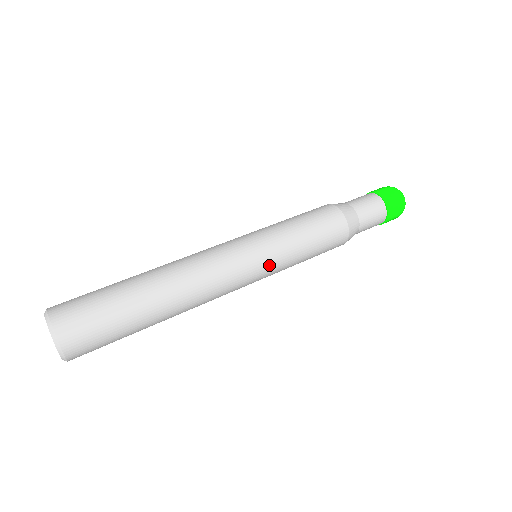
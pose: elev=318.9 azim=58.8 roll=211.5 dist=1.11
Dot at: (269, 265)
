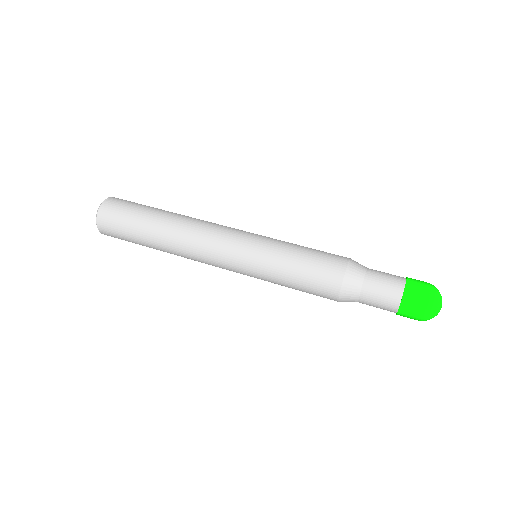
Dot at: (250, 275)
